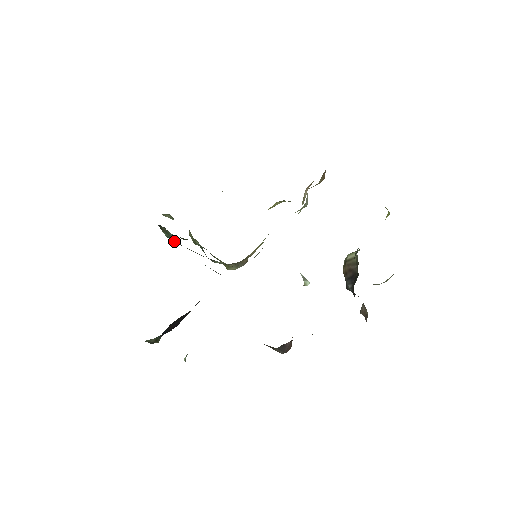
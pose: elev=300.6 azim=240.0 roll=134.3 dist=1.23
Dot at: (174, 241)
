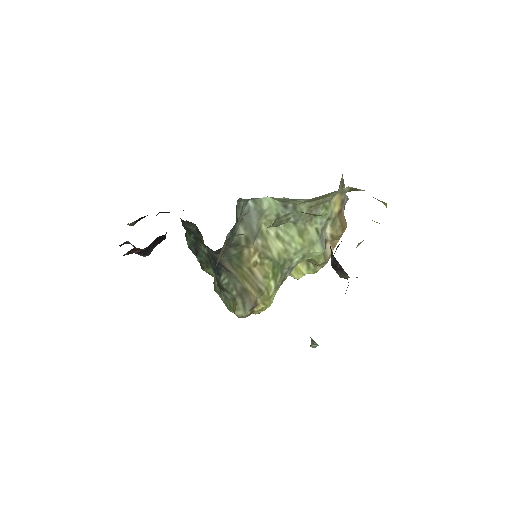
Dot at: (192, 245)
